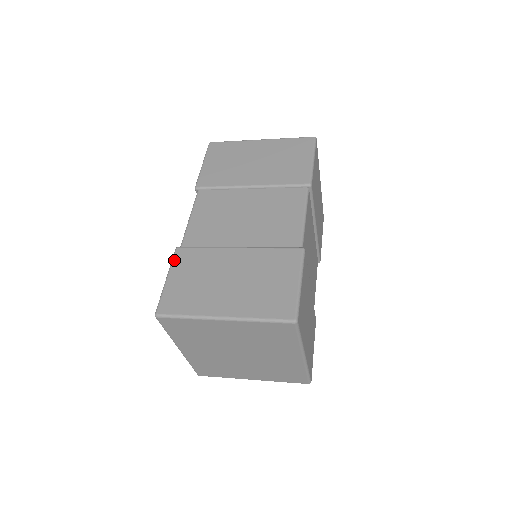
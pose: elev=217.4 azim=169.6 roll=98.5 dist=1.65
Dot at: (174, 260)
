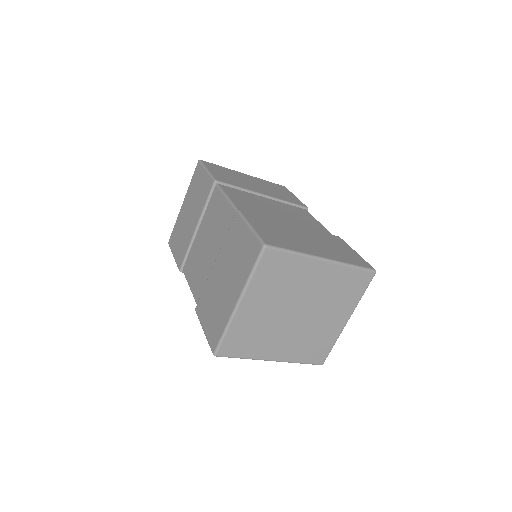
Dot at: (198, 317)
